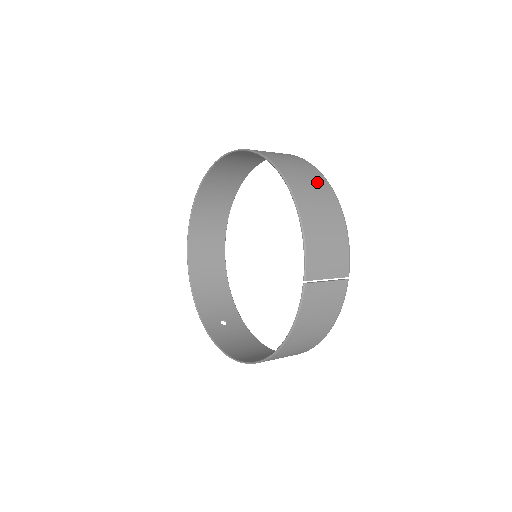
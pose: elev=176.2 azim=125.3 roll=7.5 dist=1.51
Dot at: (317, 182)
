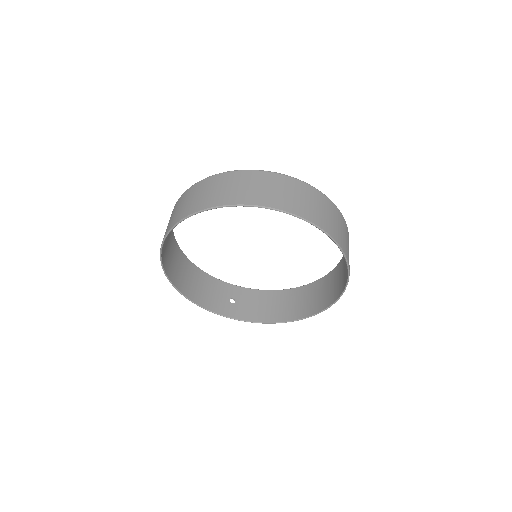
Dot at: (306, 193)
